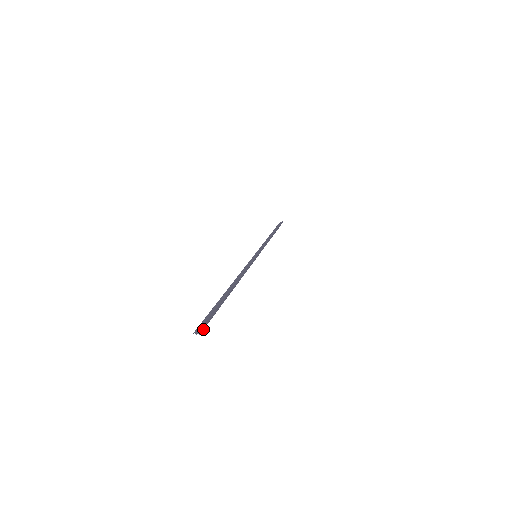
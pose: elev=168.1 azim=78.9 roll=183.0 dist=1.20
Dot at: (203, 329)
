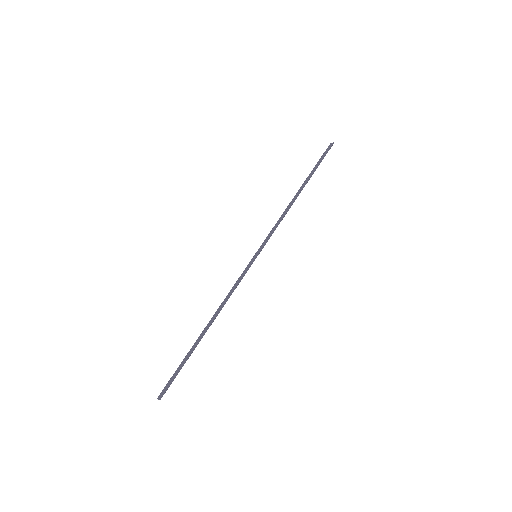
Dot at: occluded
